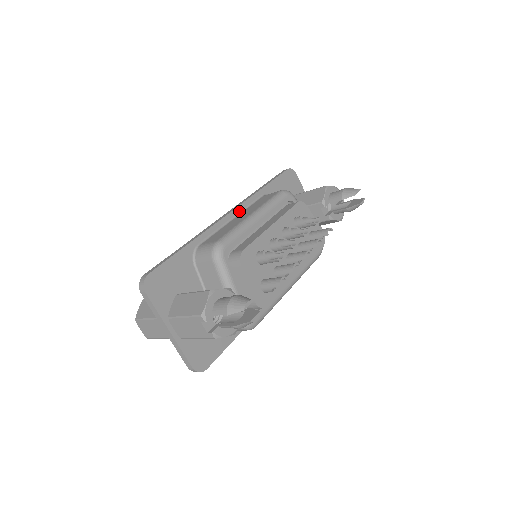
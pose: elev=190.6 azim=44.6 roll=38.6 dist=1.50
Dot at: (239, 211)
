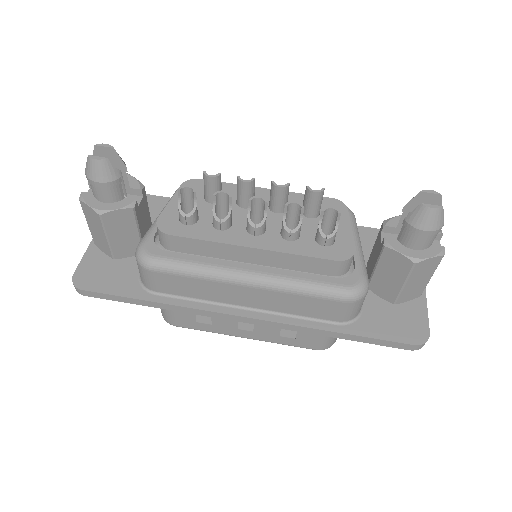
Dot at: occluded
